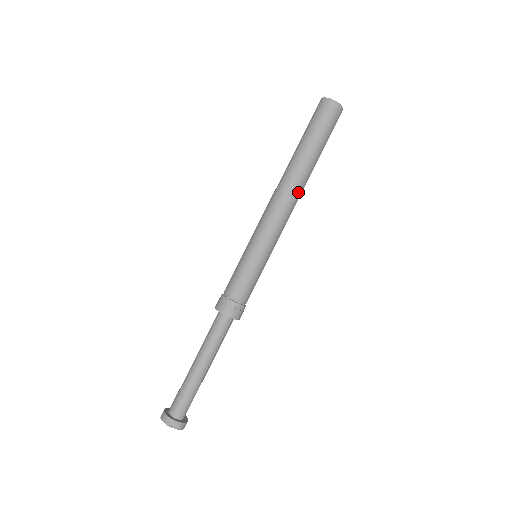
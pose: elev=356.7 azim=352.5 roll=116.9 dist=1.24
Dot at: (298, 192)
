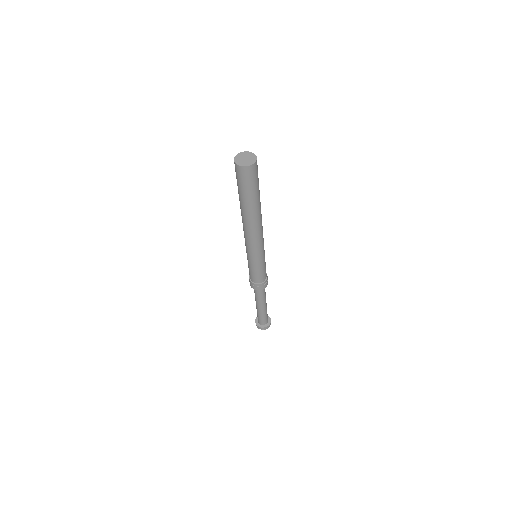
Dot at: occluded
